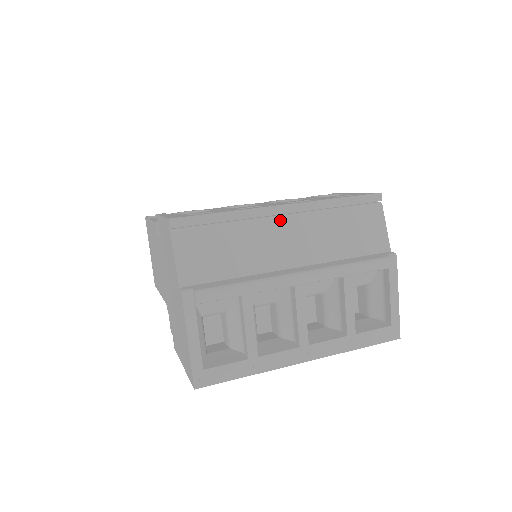
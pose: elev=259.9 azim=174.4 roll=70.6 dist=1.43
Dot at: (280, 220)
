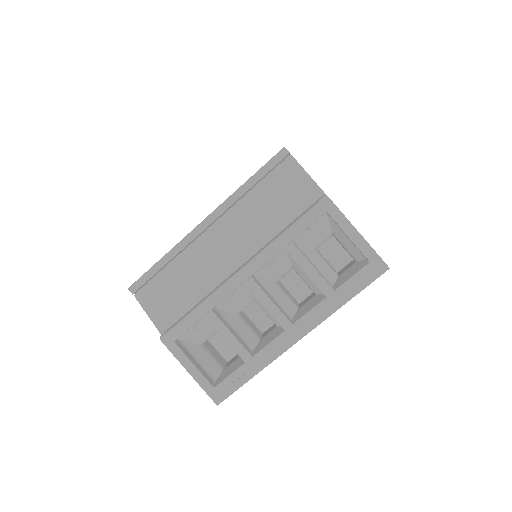
Dot at: (208, 235)
